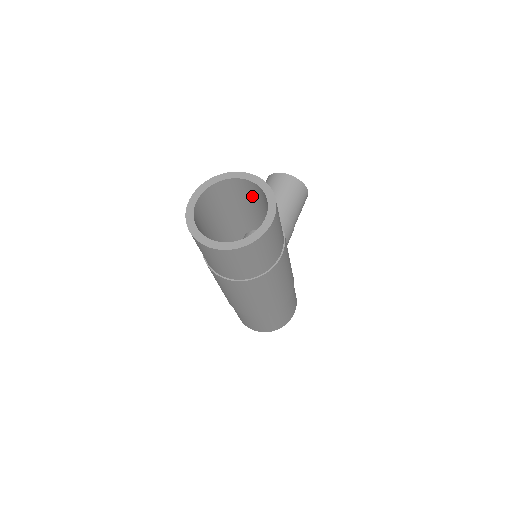
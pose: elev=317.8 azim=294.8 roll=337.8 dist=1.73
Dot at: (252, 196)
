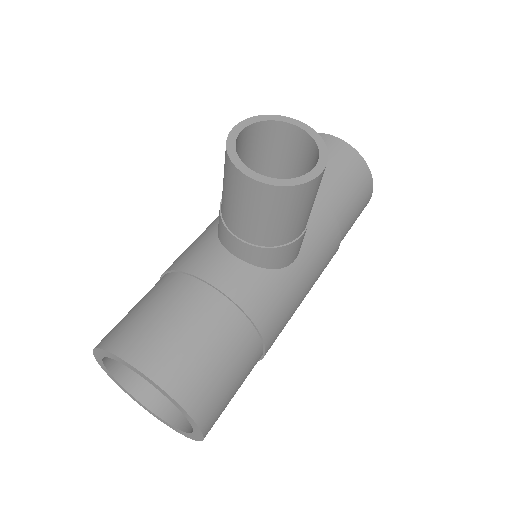
Dot at: occluded
